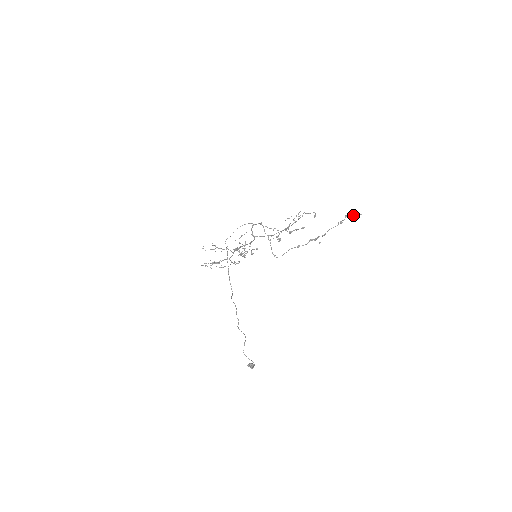
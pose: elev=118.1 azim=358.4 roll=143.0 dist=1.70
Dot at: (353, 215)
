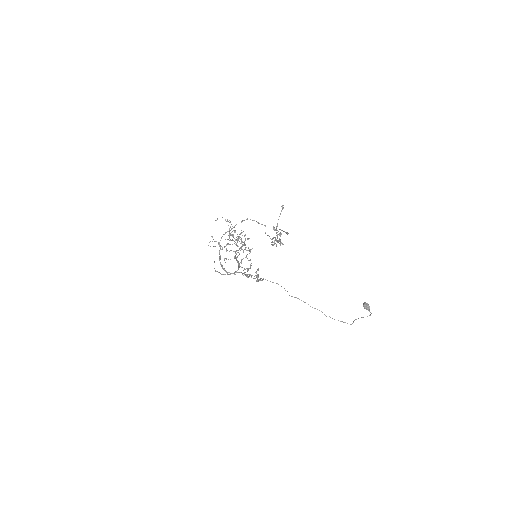
Dot at: occluded
